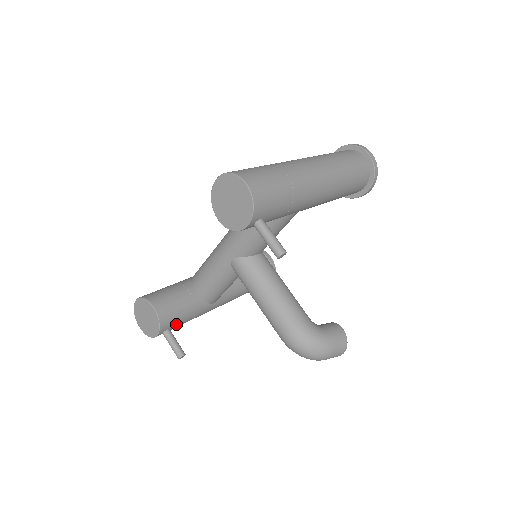
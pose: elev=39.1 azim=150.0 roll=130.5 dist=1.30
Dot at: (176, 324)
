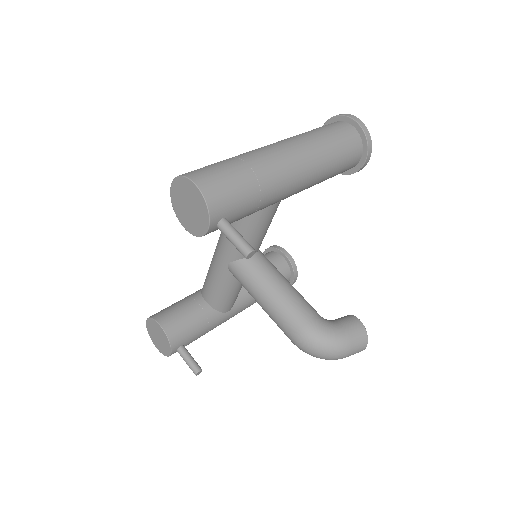
Dot at: (189, 339)
